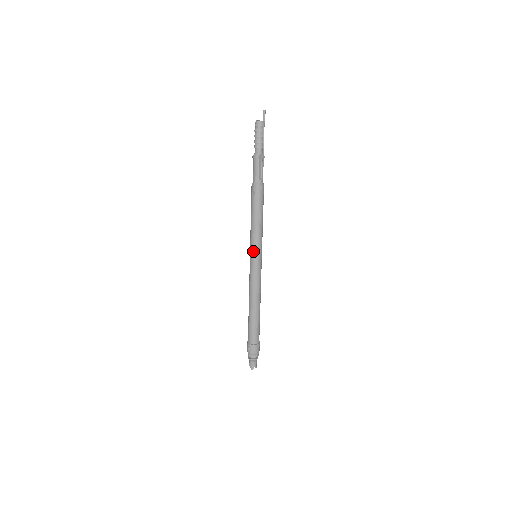
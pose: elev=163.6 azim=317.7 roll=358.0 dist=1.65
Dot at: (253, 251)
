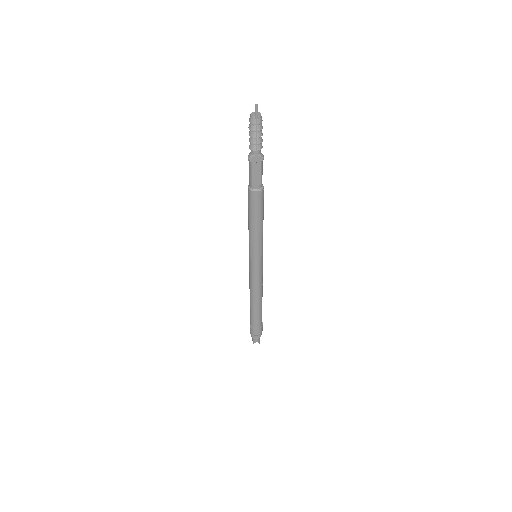
Dot at: (249, 252)
